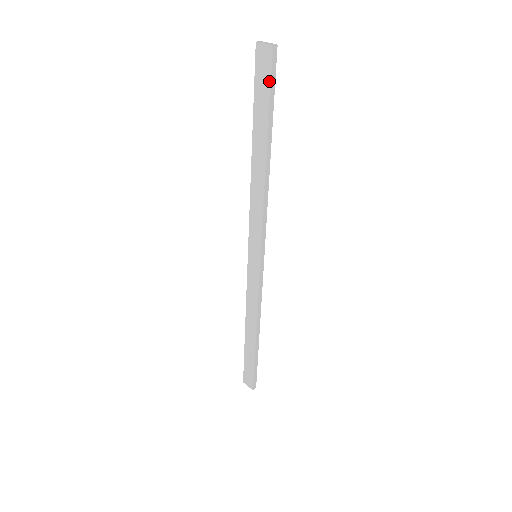
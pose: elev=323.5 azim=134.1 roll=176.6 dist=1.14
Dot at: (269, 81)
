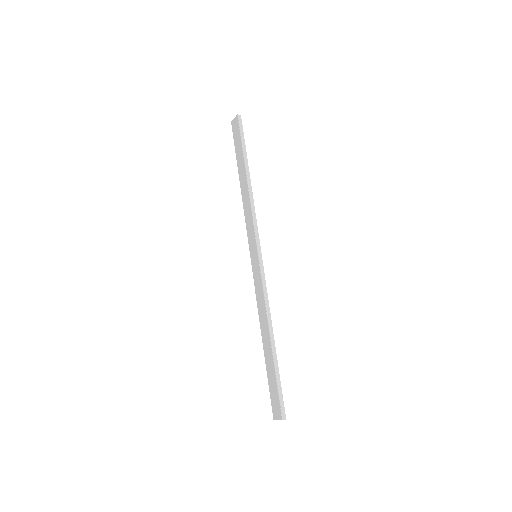
Dot at: (239, 132)
